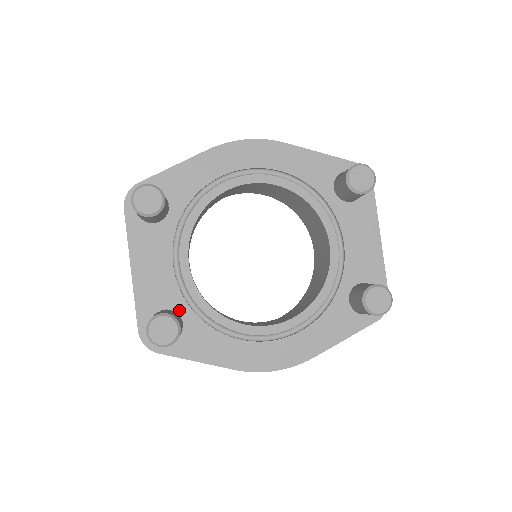
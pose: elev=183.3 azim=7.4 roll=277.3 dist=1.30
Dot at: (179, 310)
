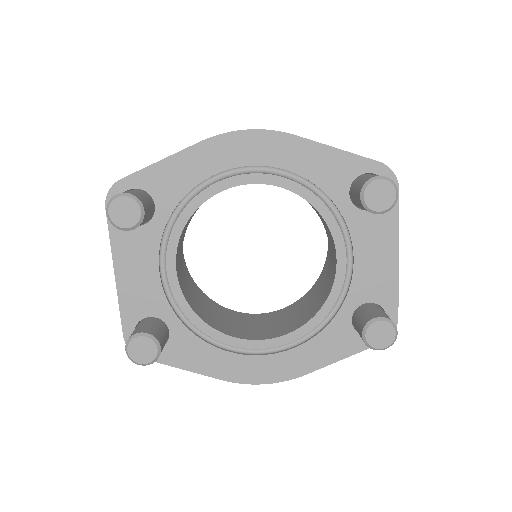
Dot at: (165, 318)
